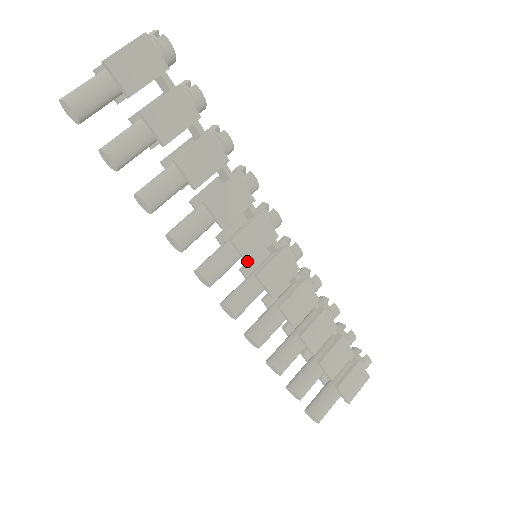
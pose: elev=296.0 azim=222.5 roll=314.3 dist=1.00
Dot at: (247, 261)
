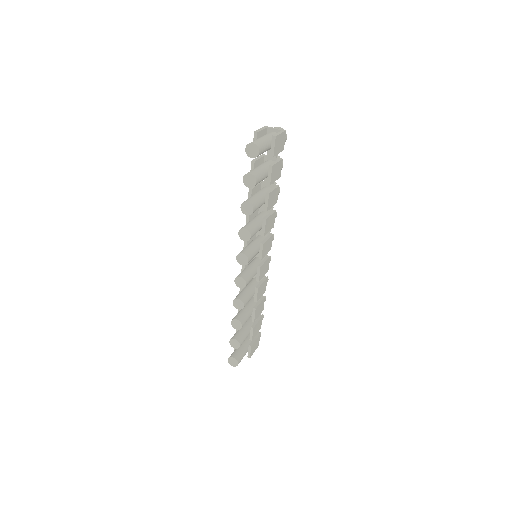
Dot at: (262, 257)
